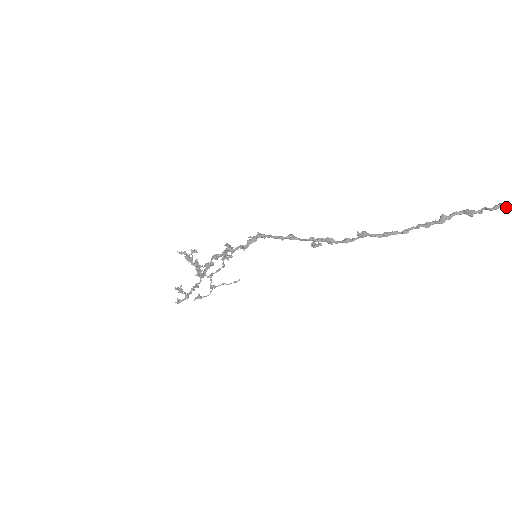
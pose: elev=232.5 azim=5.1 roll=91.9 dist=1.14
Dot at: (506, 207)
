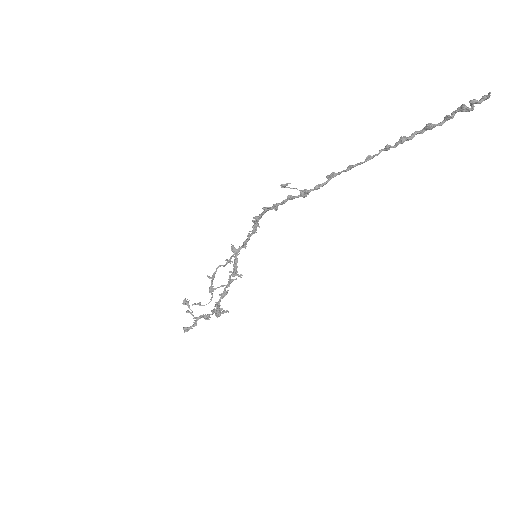
Dot at: (462, 107)
